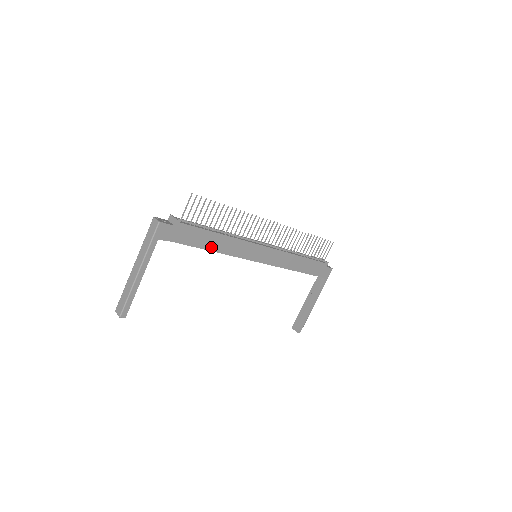
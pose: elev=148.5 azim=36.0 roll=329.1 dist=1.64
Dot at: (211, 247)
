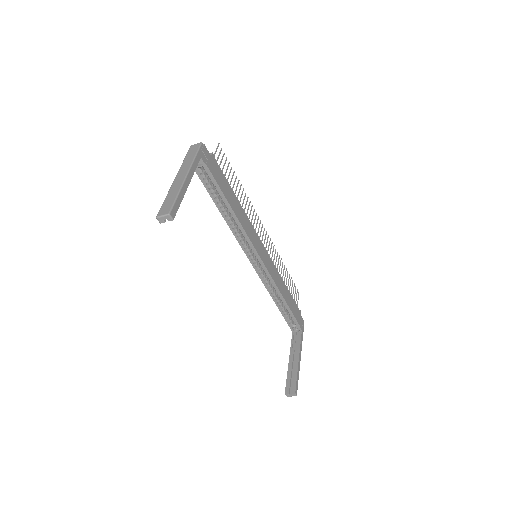
Dot at: (232, 206)
